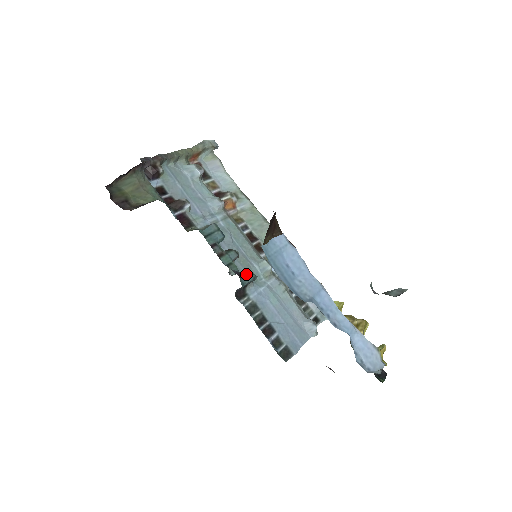
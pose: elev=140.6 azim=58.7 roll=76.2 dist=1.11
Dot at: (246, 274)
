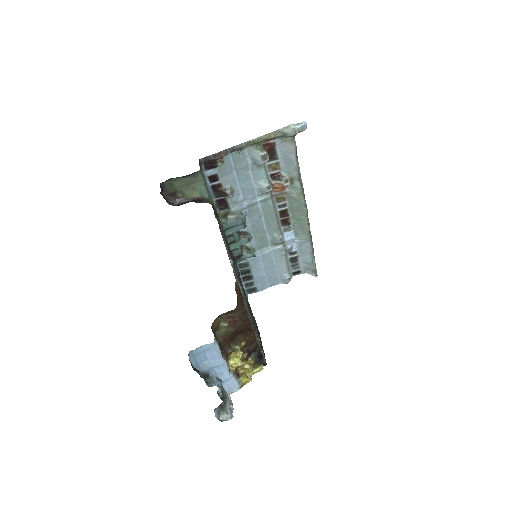
Dot at: (248, 253)
